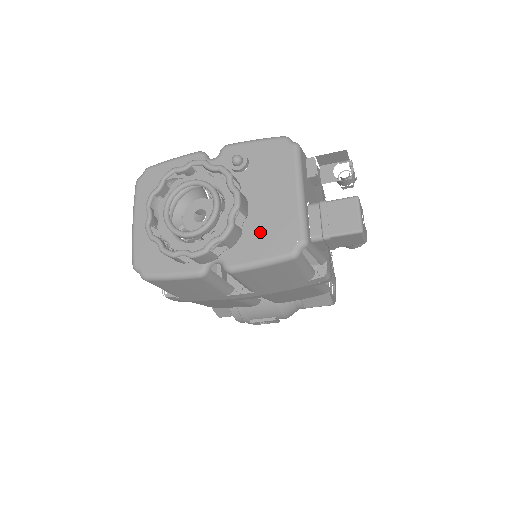
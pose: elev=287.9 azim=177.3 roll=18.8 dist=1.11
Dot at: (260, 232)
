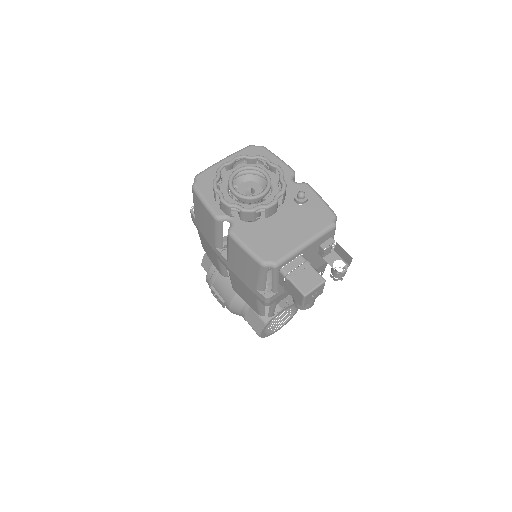
Dot at: (265, 236)
